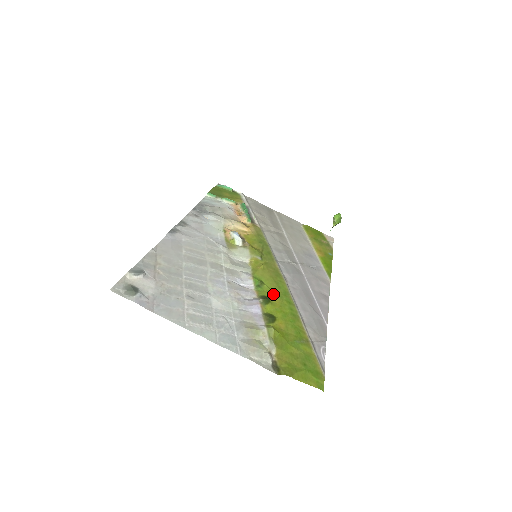
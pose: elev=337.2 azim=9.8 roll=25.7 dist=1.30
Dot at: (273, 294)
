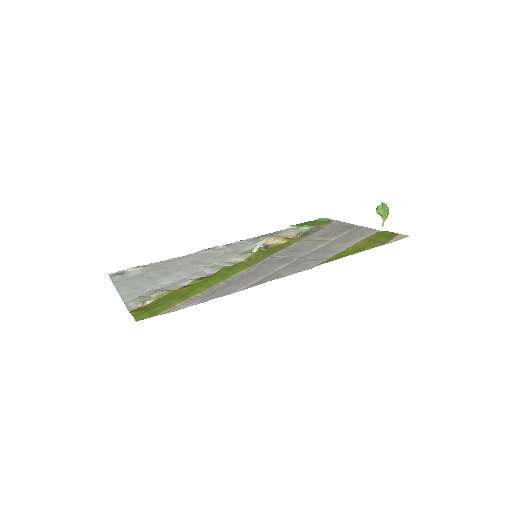
Dot at: (217, 275)
